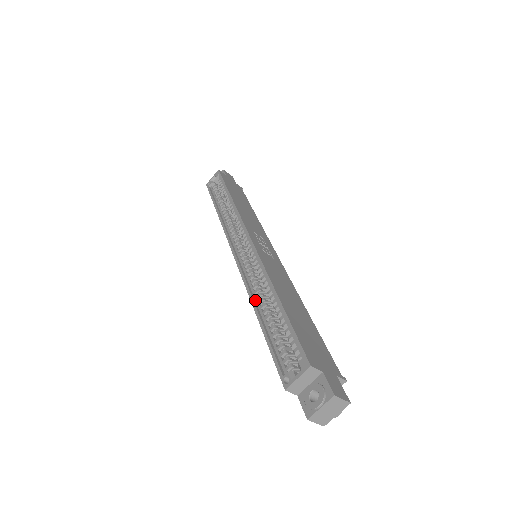
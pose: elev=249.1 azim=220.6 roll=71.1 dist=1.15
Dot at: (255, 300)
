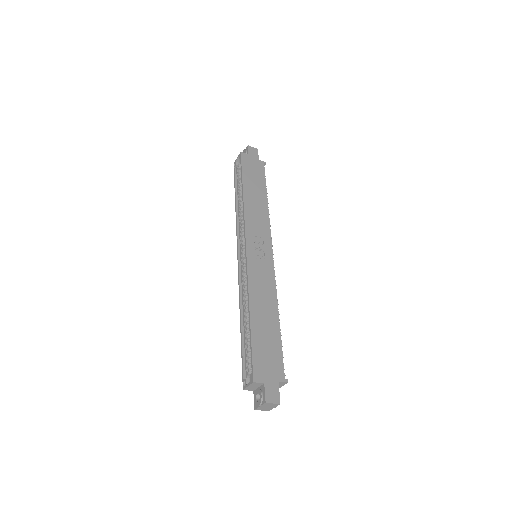
Dot at: (242, 308)
